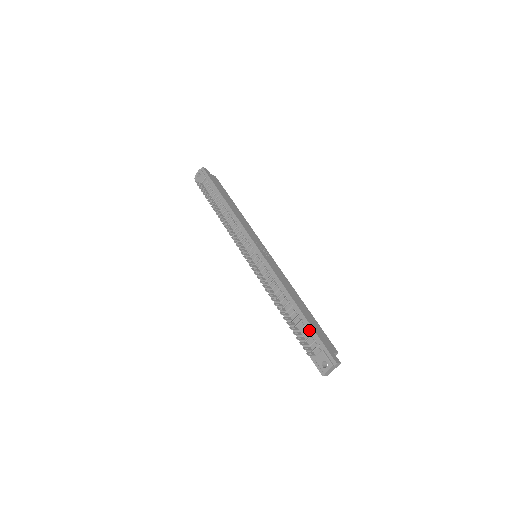
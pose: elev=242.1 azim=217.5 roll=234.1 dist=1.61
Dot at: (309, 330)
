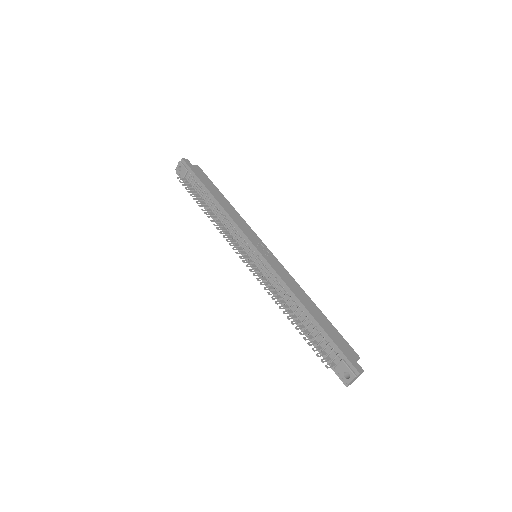
Dot at: (325, 338)
